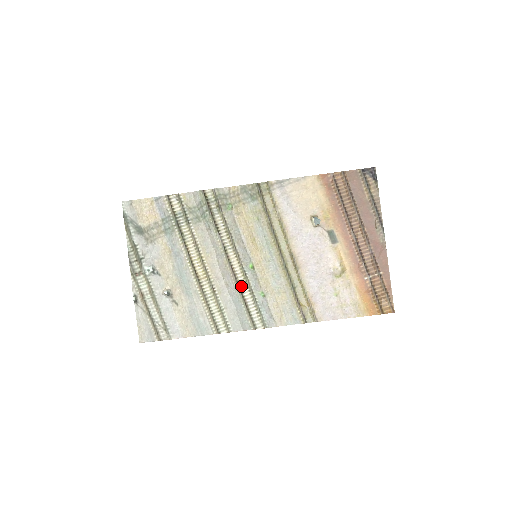
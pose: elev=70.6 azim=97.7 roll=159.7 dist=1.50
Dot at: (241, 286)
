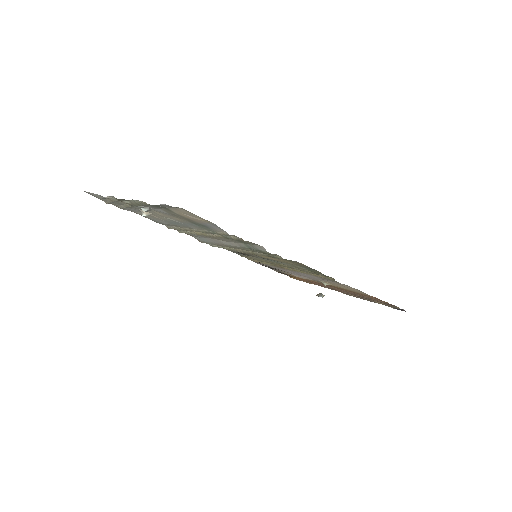
Dot at: occluded
